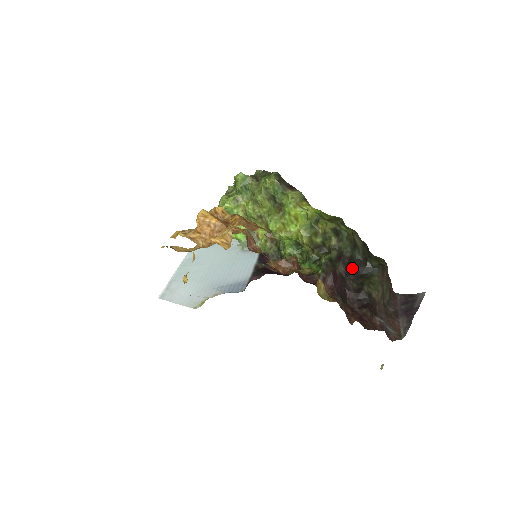
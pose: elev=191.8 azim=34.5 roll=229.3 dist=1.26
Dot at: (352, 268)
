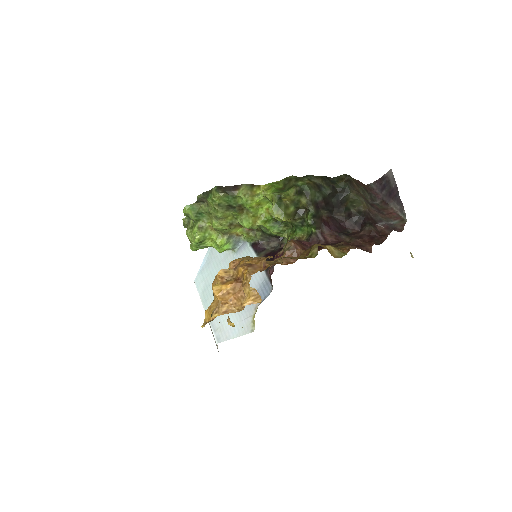
Dot at: (330, 204)
